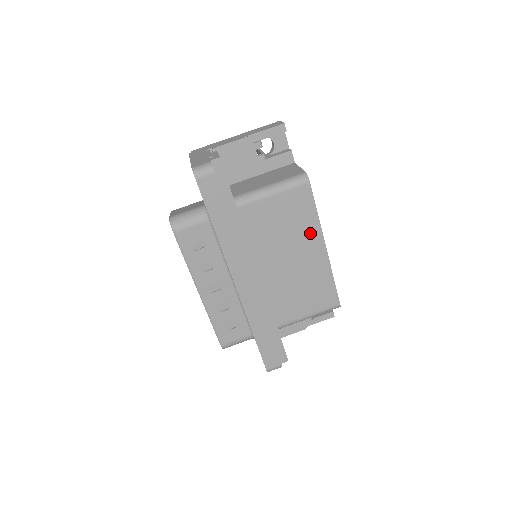
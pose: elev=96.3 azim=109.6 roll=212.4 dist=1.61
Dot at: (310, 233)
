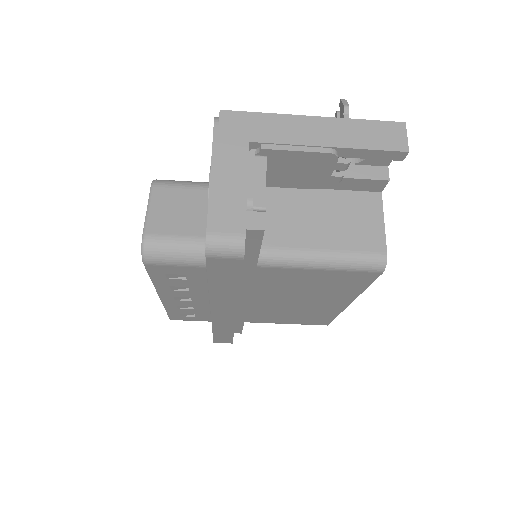
Dot at: (340, 295)
